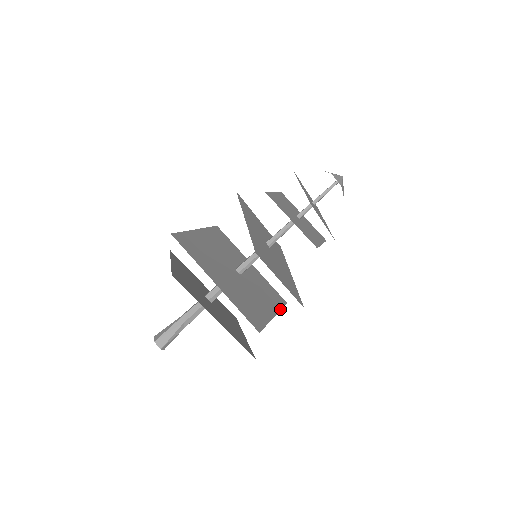
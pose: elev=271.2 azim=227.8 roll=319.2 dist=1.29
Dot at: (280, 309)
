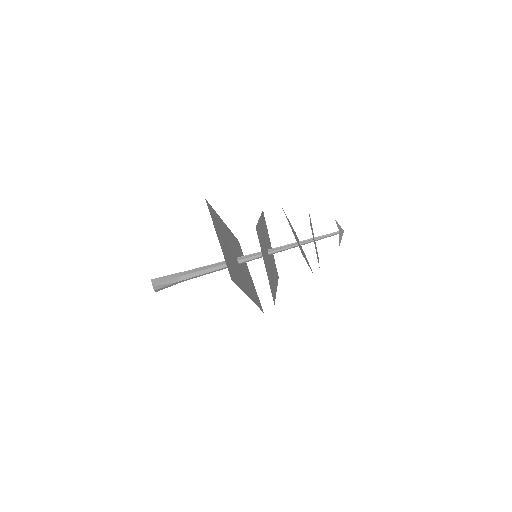
Dot at: (256, 304)
